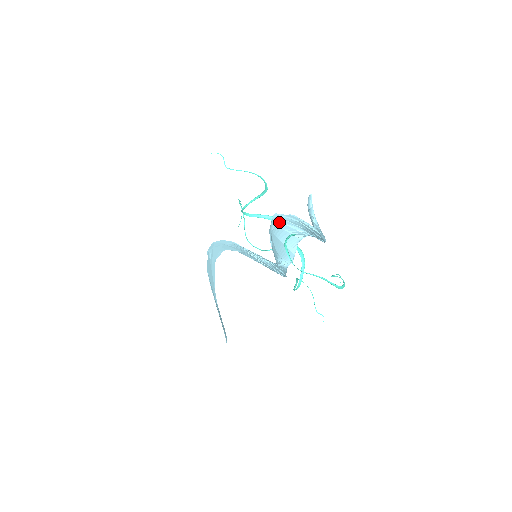
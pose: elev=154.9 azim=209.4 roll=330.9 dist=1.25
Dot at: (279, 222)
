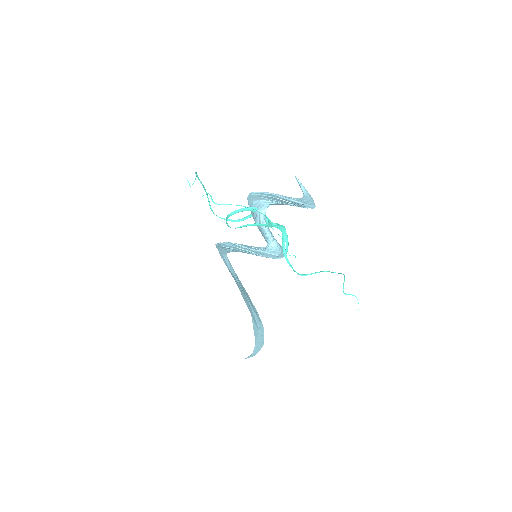
Dot at: occluded
